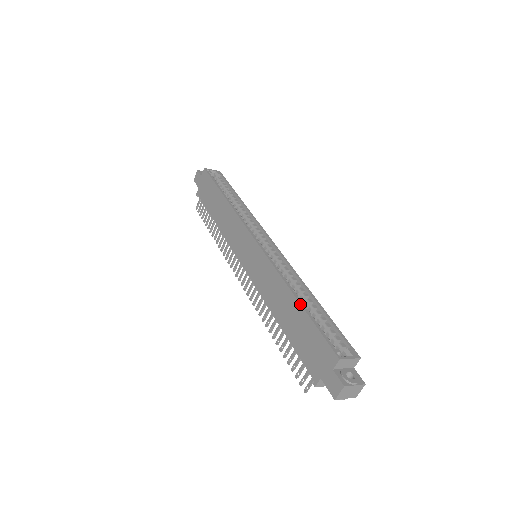
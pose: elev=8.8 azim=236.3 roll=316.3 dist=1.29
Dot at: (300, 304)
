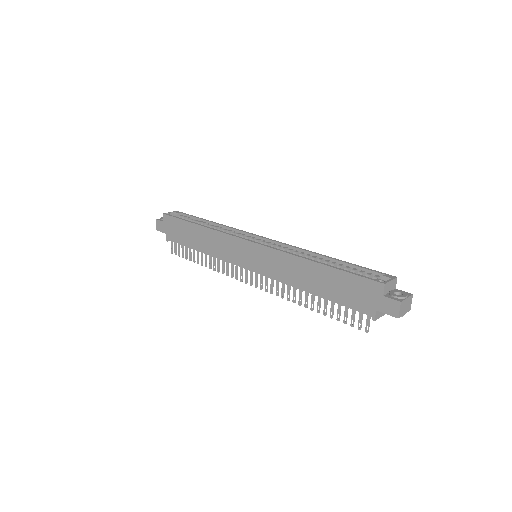
Dot at: (324, 265)
